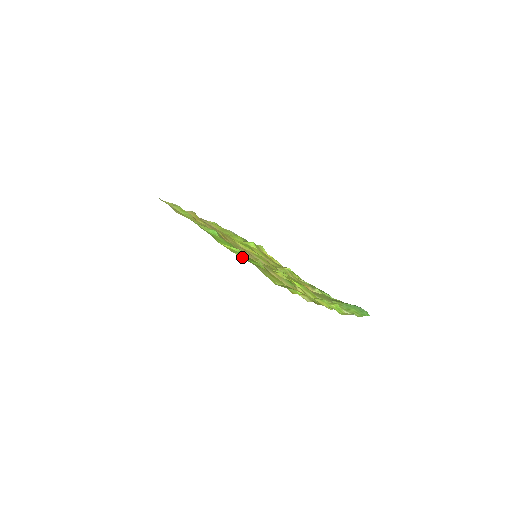
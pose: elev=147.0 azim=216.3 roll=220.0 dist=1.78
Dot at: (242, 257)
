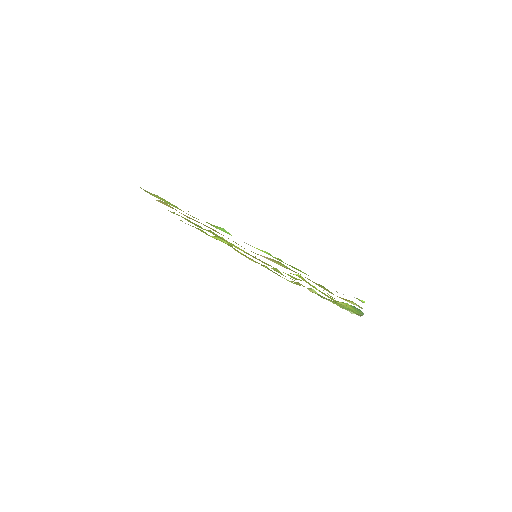
Dot at: (283, 262)
